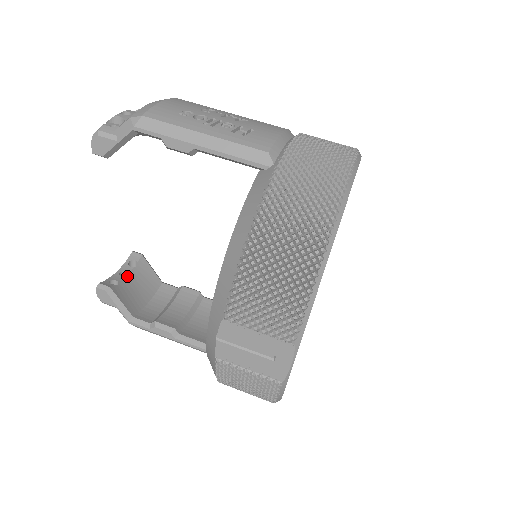
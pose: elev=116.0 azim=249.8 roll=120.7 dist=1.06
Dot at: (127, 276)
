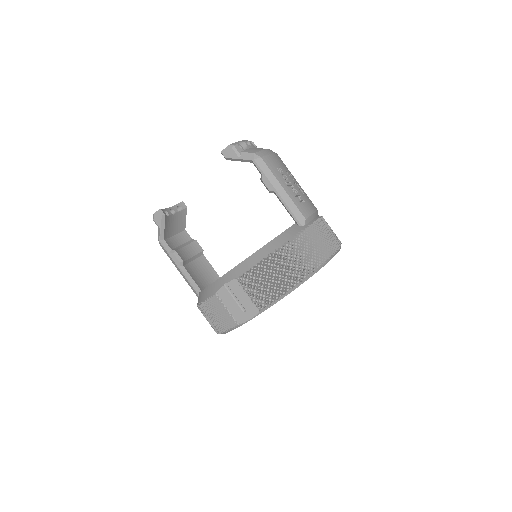
Dot at: occluded
